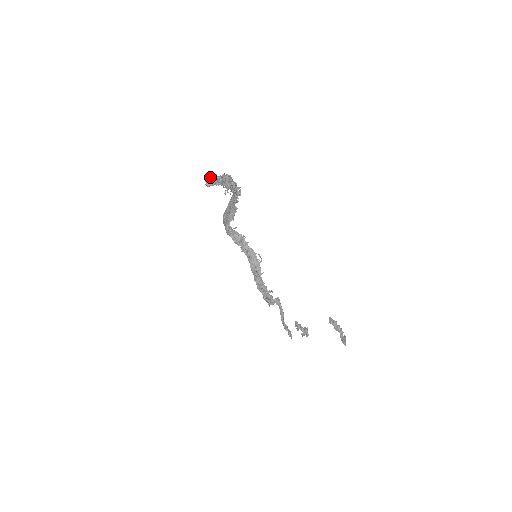
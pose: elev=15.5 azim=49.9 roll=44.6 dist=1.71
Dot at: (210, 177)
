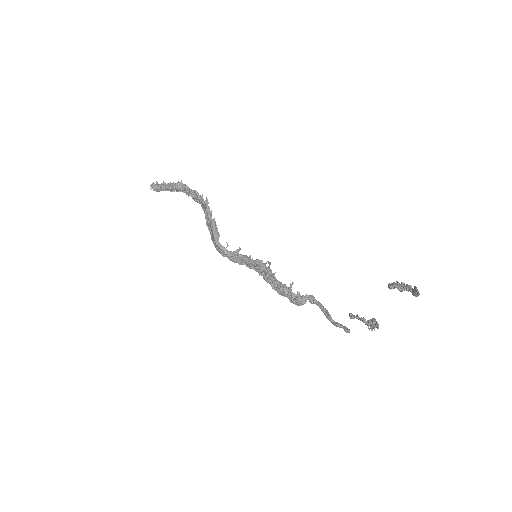
Dot at: (156, 184)
